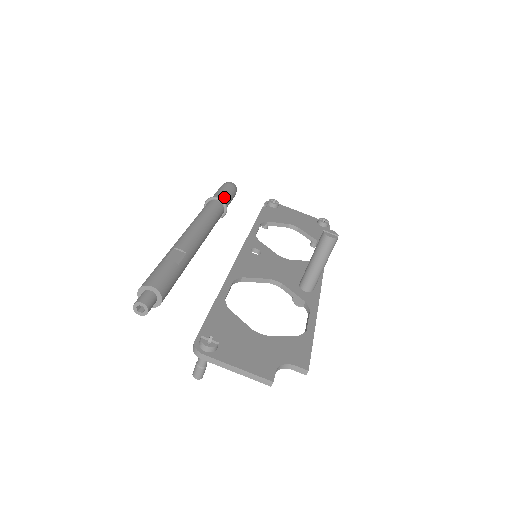
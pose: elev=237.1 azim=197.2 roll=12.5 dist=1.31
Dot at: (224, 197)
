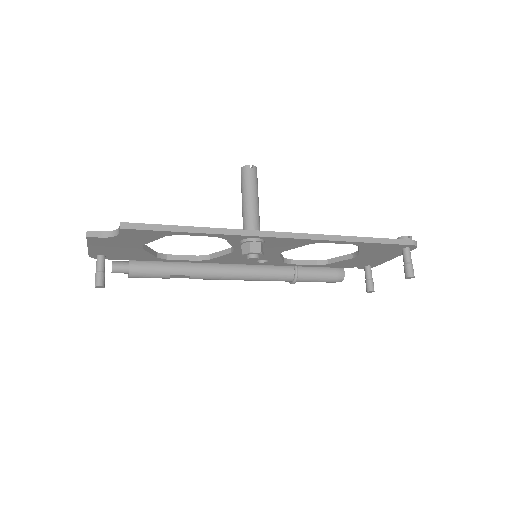
Dot at: occluded
